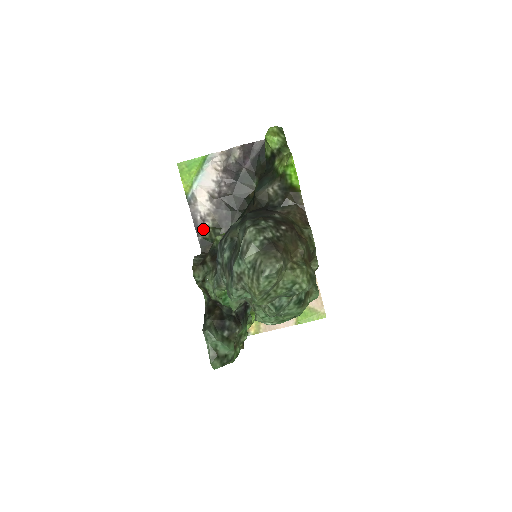
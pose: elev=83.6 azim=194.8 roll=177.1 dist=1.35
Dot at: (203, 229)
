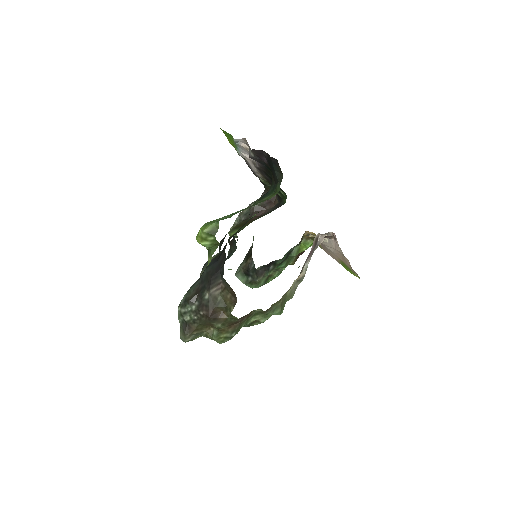
Dot at: (259, 178)
